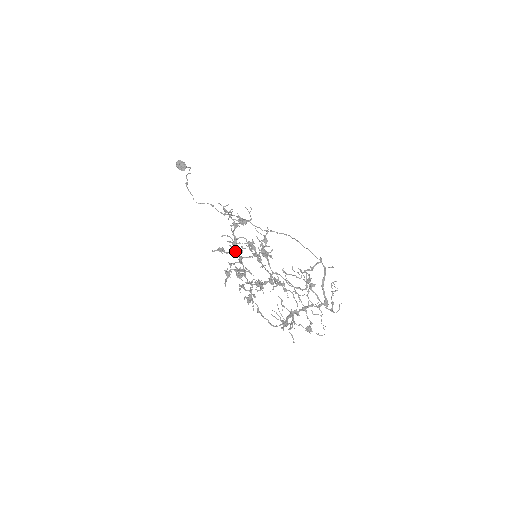
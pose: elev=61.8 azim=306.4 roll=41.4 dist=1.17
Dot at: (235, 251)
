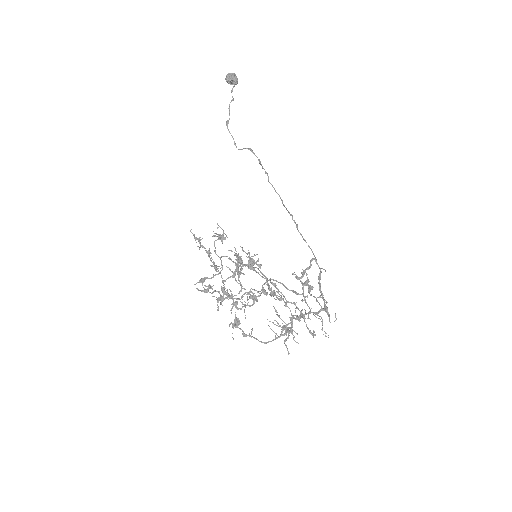
Dot at: (204, 291)
